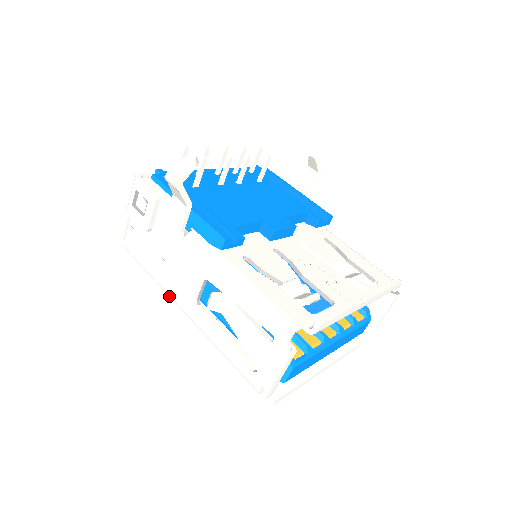
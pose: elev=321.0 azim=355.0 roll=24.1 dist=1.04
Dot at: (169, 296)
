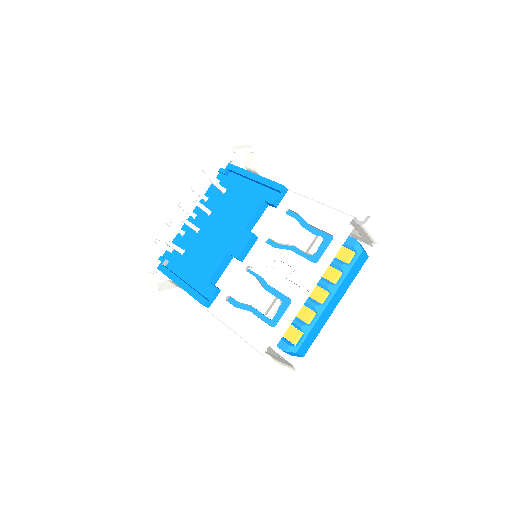
Dot at: occluded
